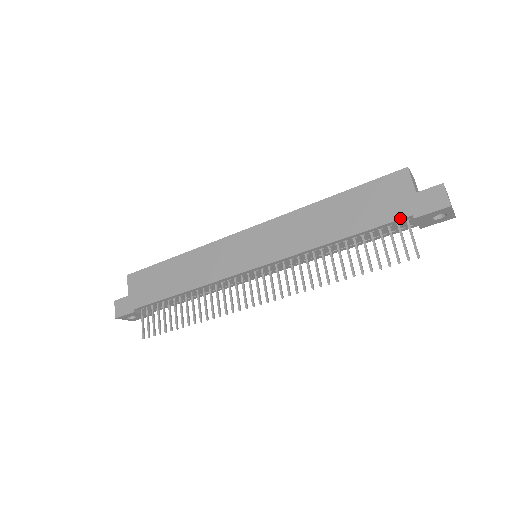
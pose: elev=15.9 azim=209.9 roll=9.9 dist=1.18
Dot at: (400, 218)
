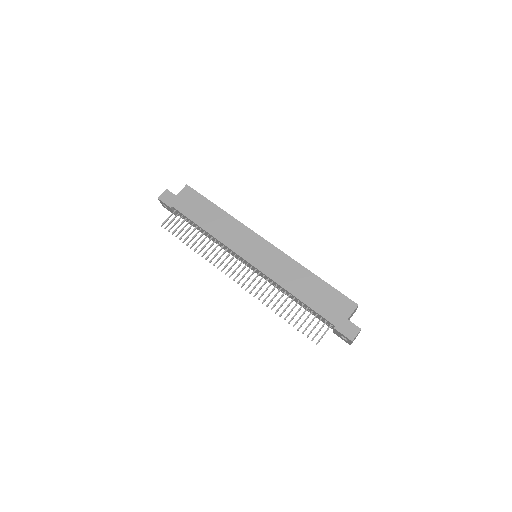
Dot at: (329, 321)
